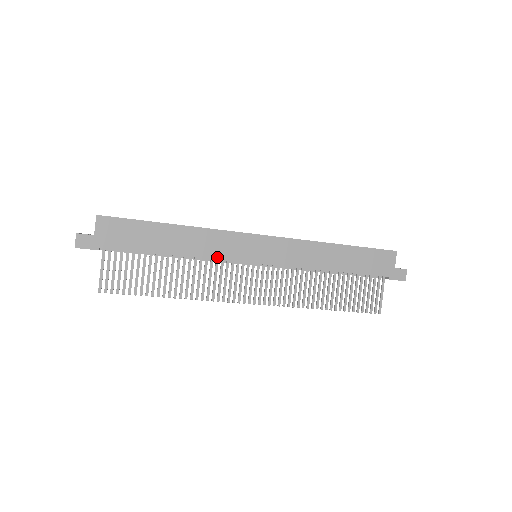
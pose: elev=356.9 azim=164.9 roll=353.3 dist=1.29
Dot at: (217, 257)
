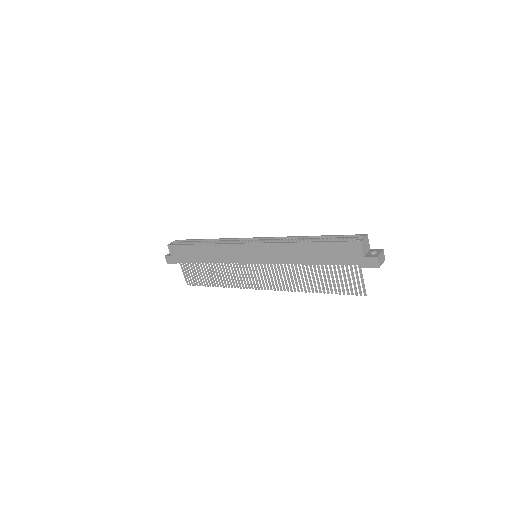
Dot at: (230, 262)
